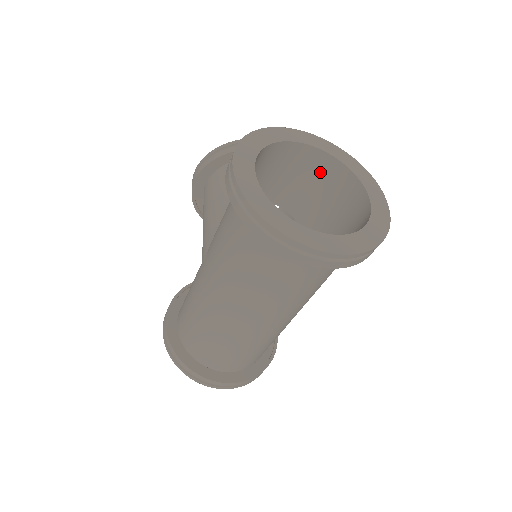
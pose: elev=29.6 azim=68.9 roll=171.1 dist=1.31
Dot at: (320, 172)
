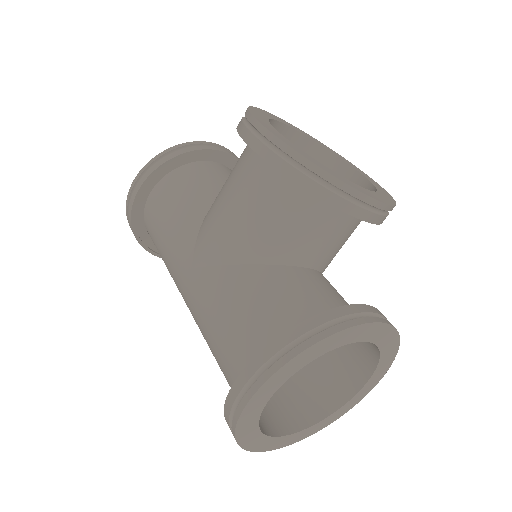
Dot at: occluded
